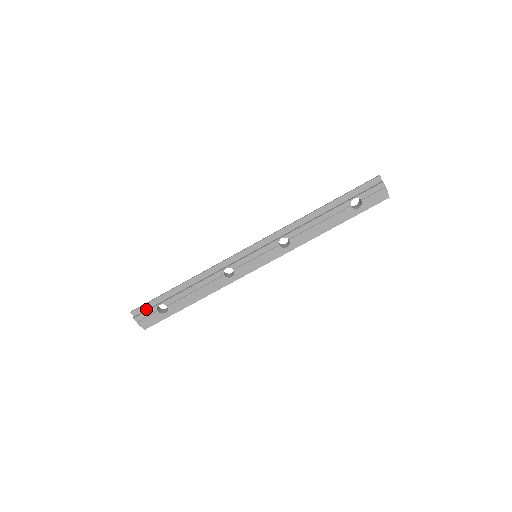
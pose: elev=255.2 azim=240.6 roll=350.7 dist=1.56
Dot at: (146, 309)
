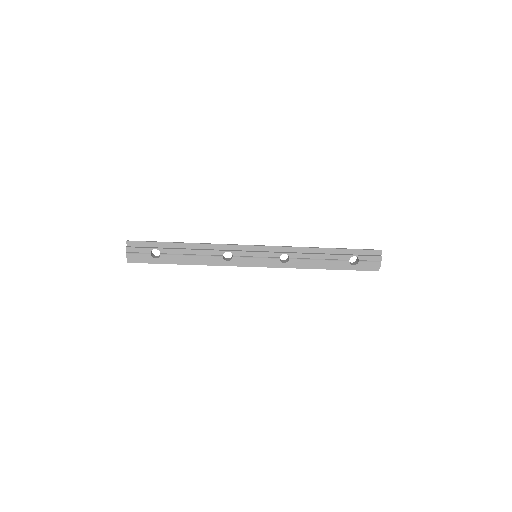
Dot at: (141, 246)
